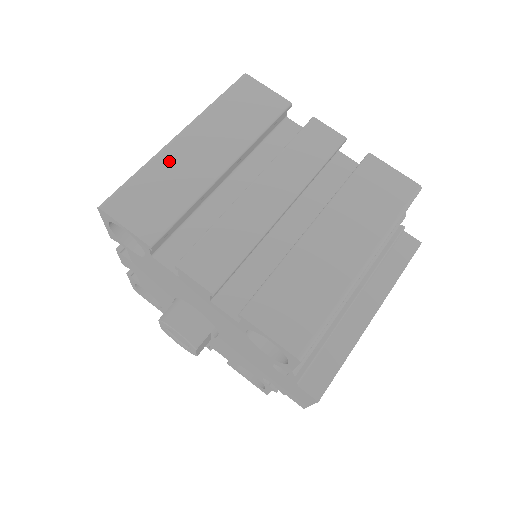
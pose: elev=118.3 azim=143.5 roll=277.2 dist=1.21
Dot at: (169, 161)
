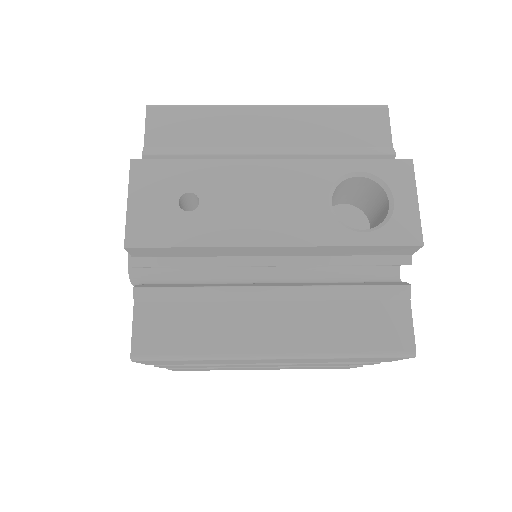
Dot at: occluded
